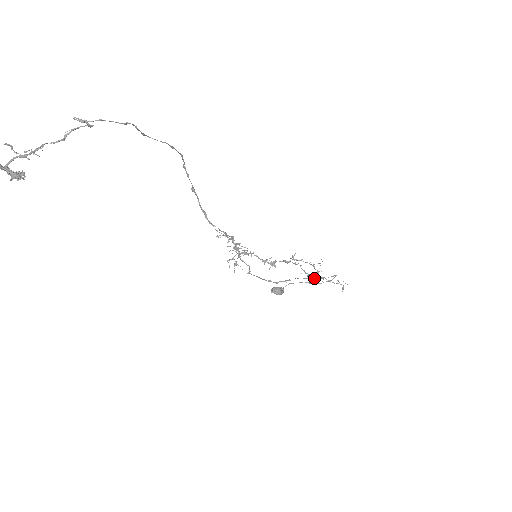
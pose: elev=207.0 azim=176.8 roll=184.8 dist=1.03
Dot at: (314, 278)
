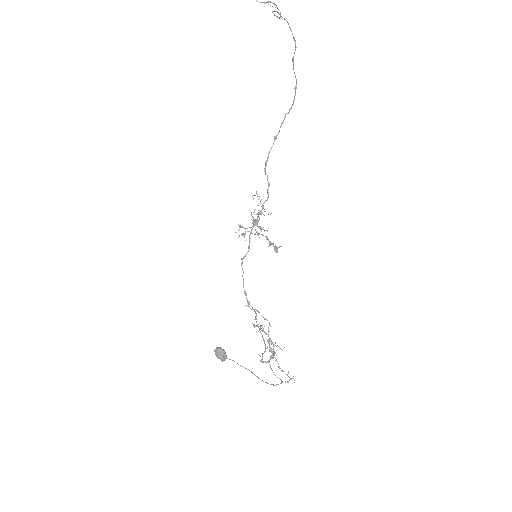
Dot at: occluded
